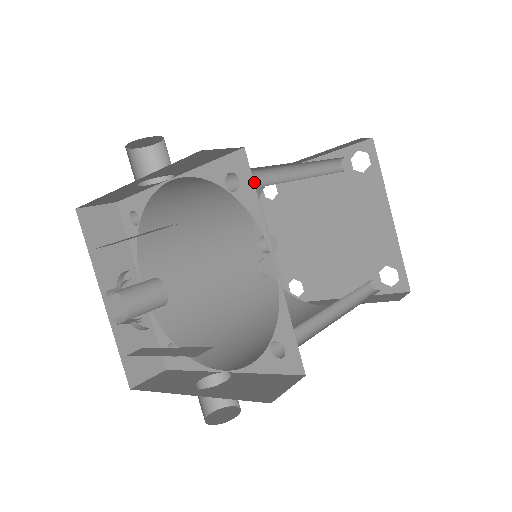
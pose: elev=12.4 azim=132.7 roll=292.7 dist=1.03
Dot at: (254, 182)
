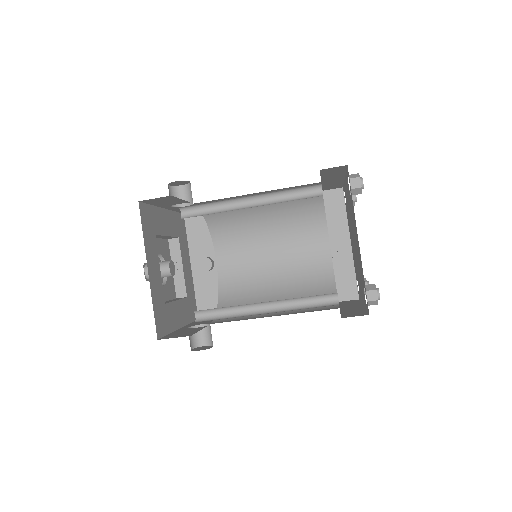
Dot at: (206, 211)
